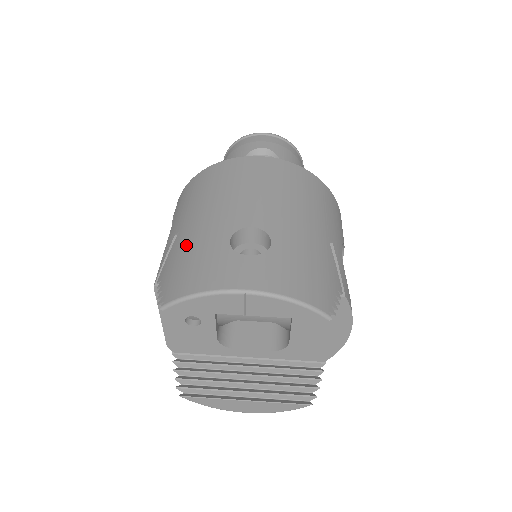
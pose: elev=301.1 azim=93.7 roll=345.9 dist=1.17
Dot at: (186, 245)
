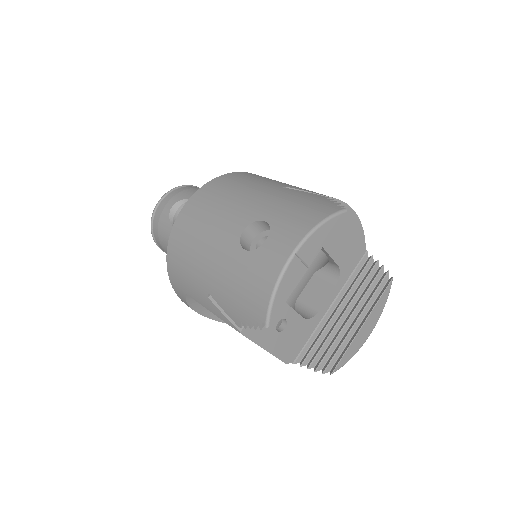
Dot at: (226, 288)
